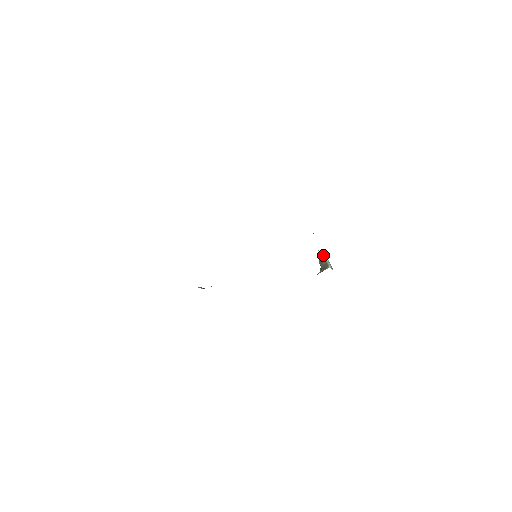
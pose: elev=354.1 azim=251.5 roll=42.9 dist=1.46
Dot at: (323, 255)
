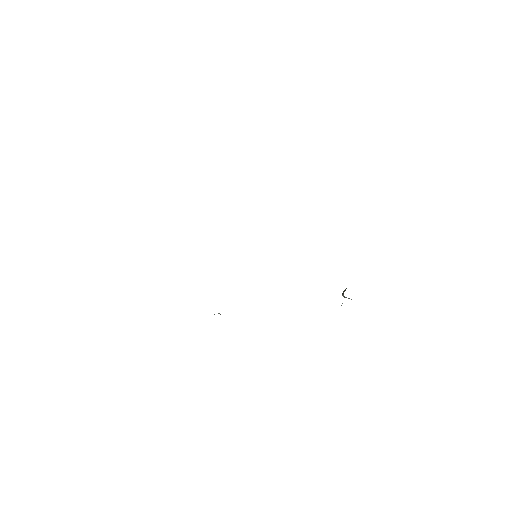
Dot at: (344, 290)
